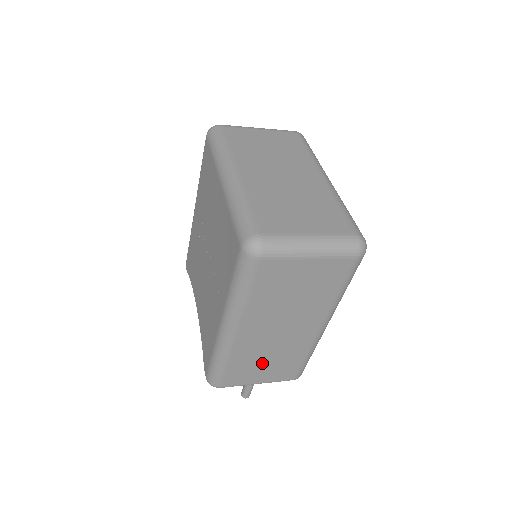
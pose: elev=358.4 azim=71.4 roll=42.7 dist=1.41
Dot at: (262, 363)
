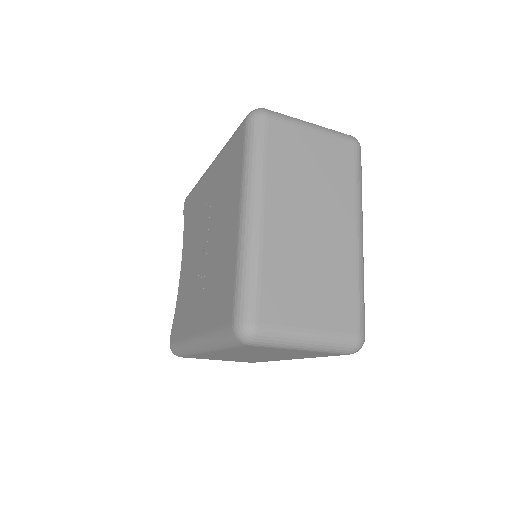
Dot at: (225, 358)
